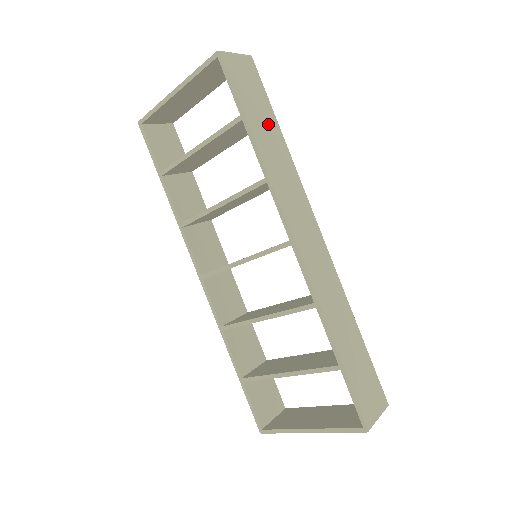
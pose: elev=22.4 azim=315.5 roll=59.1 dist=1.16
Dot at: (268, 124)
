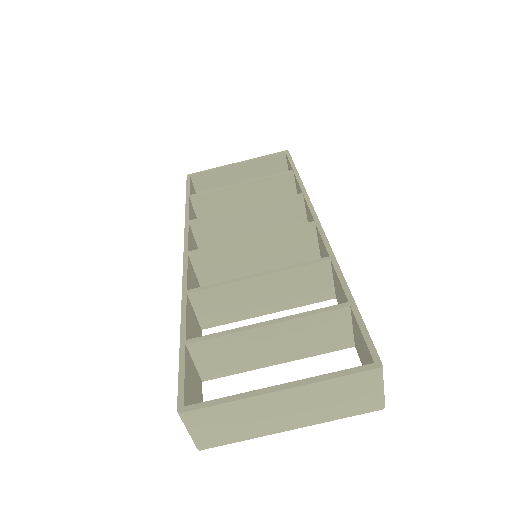
Dot at: occluded
